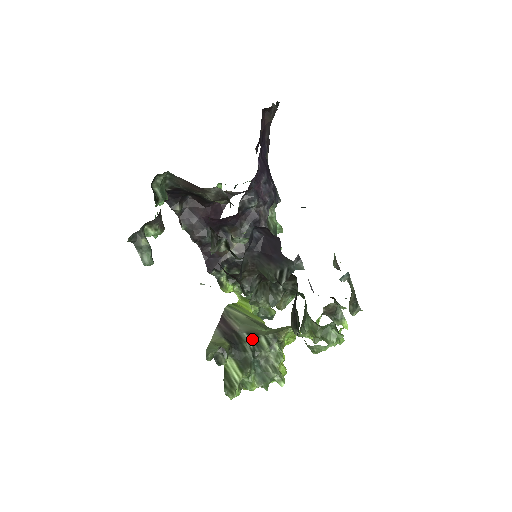
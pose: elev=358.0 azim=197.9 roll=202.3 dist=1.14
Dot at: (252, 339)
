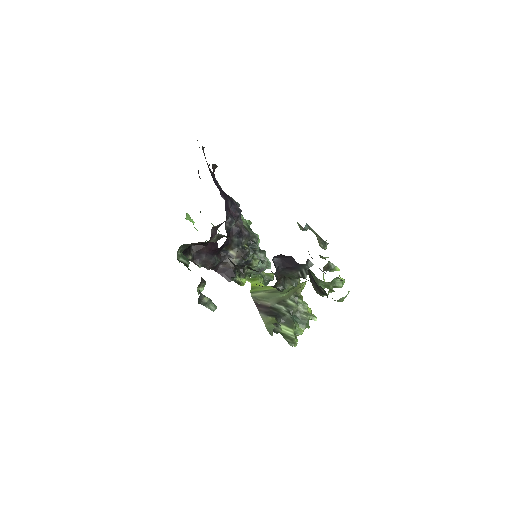
Dot at: (283, 305)
